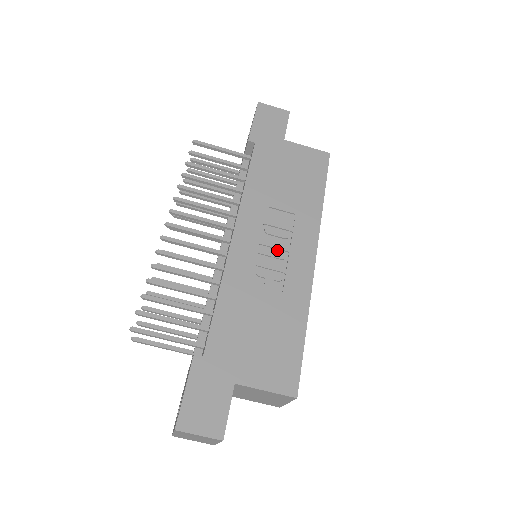
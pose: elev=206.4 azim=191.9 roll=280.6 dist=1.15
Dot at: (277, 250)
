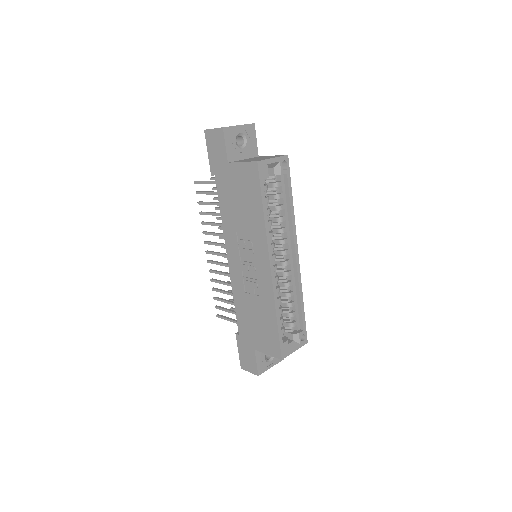
Dot at: (250, 265)
